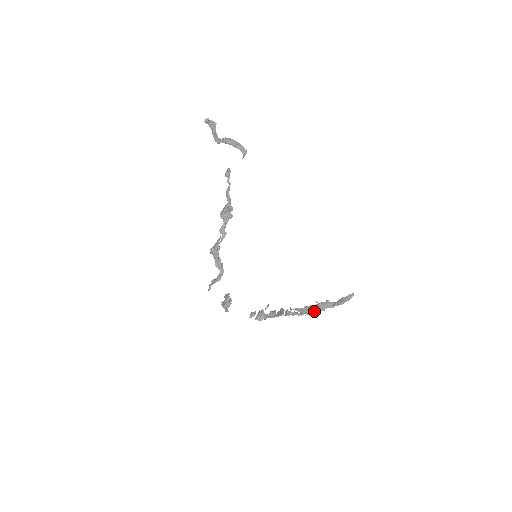
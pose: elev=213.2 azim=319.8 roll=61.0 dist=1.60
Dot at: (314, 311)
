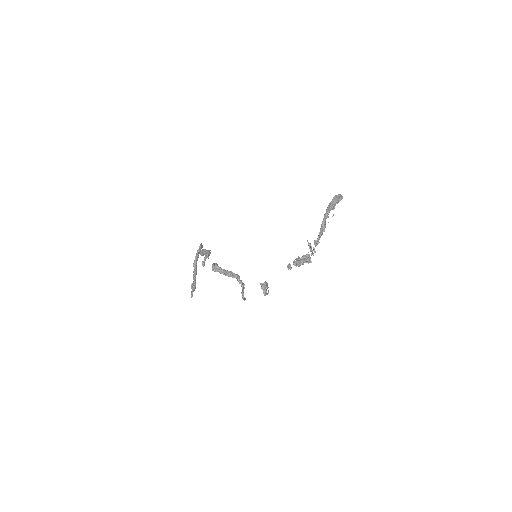
Dot at: (324, 217)
